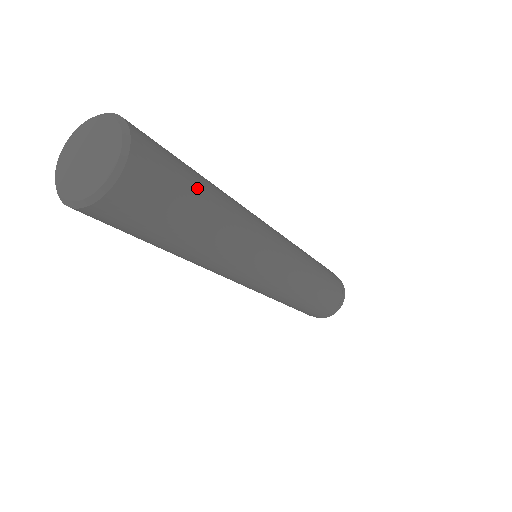
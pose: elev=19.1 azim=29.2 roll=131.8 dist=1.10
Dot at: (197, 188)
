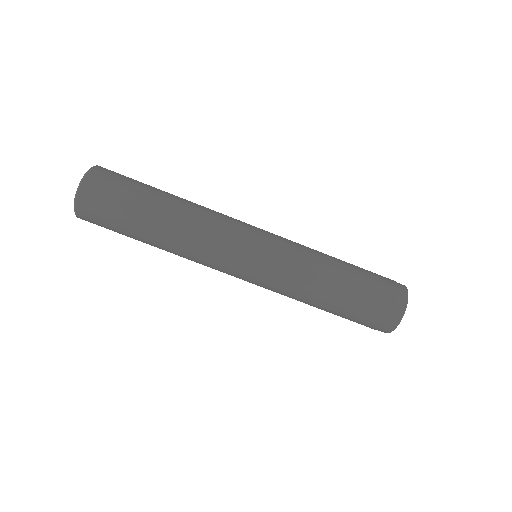
Dot at: (142, 198)
